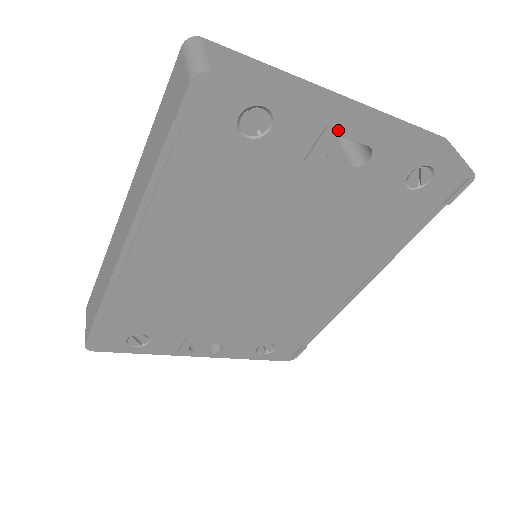
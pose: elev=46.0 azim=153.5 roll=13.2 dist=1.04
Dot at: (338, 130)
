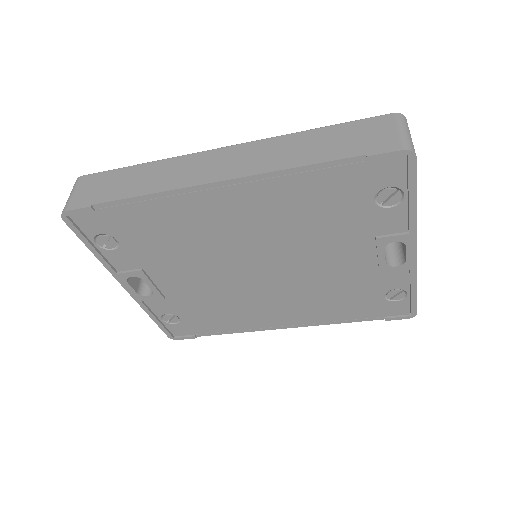
Dot at: (410, 240)
